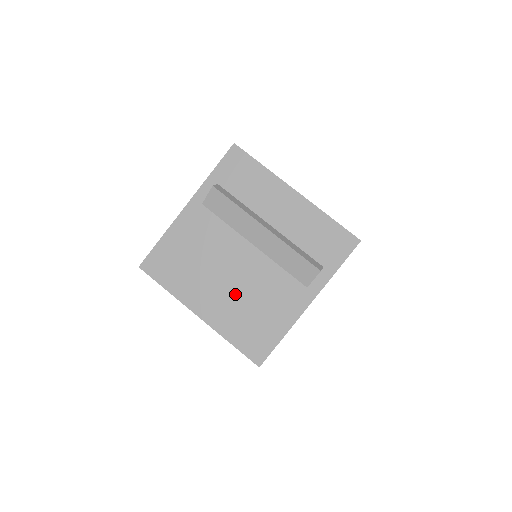
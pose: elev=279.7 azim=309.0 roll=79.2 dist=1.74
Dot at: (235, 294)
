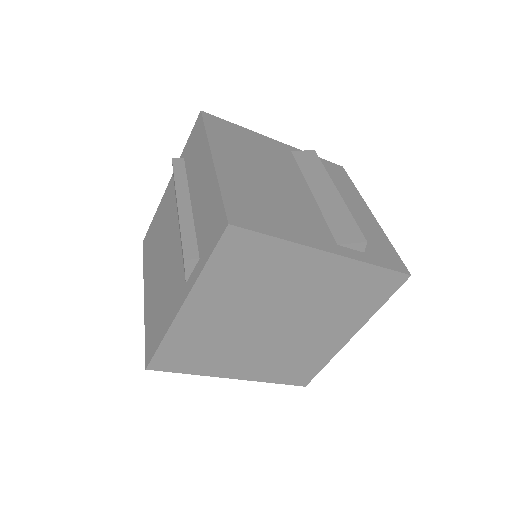
Dot at: (264, 185)
